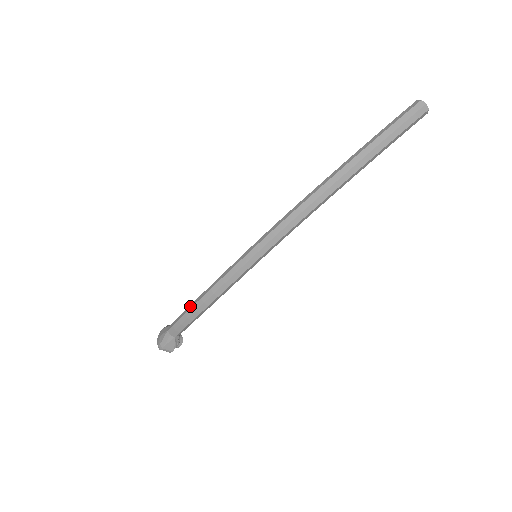
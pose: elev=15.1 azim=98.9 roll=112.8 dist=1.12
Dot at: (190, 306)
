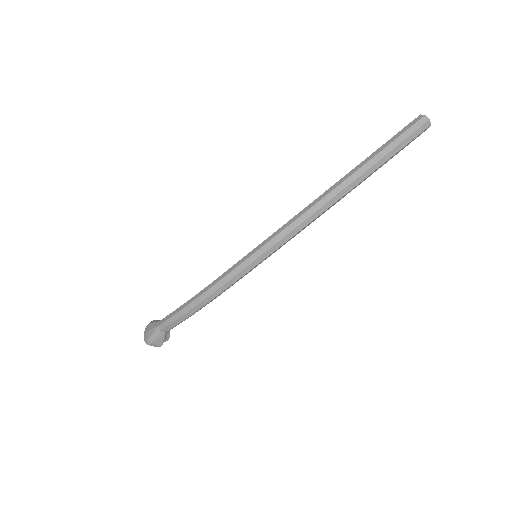
Dot at: (186, 303)
